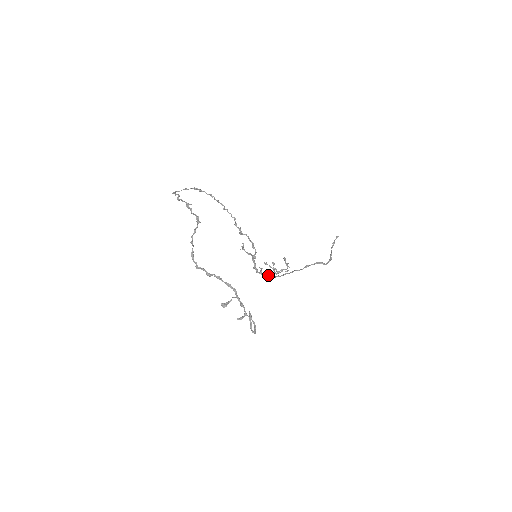
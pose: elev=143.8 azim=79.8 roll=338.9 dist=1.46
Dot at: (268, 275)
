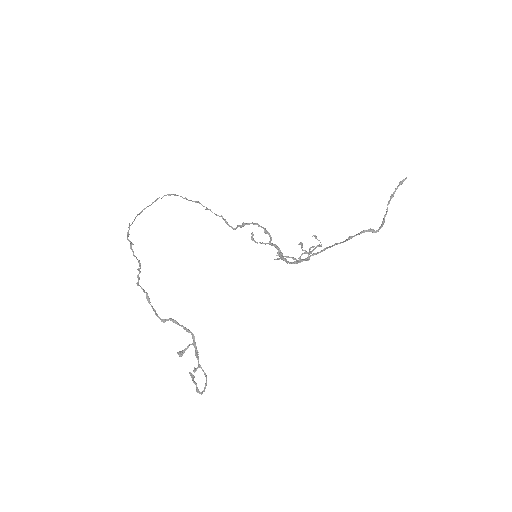
Dot at: (291, 263)
